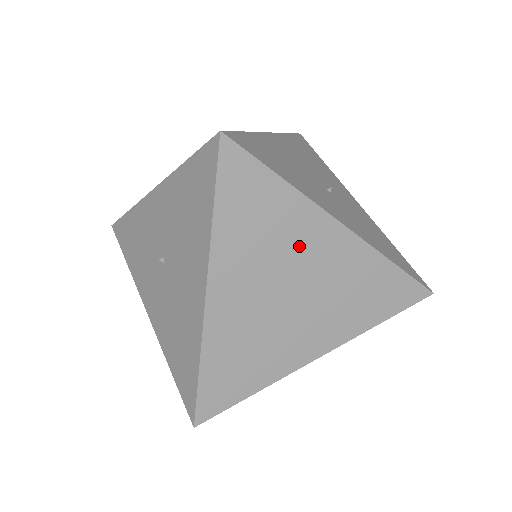
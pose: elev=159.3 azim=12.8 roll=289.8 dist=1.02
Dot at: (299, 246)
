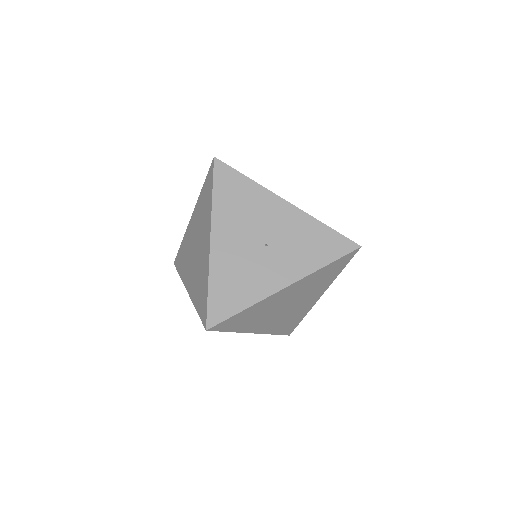
Dot at: (275, 304)
